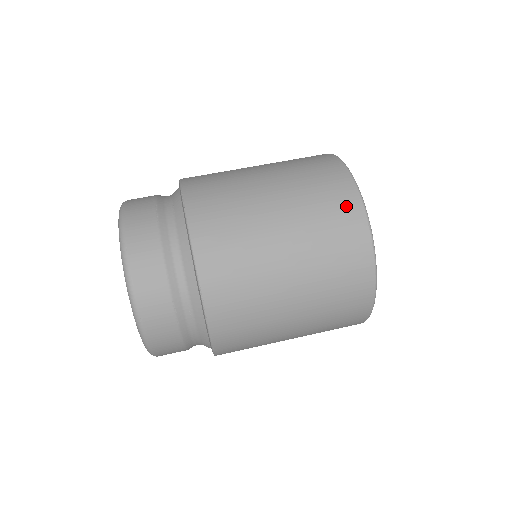
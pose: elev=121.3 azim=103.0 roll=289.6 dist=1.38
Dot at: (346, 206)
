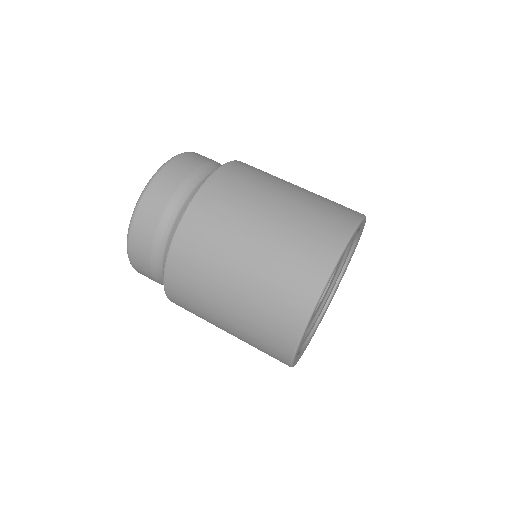
Dot at: (294, 309)
